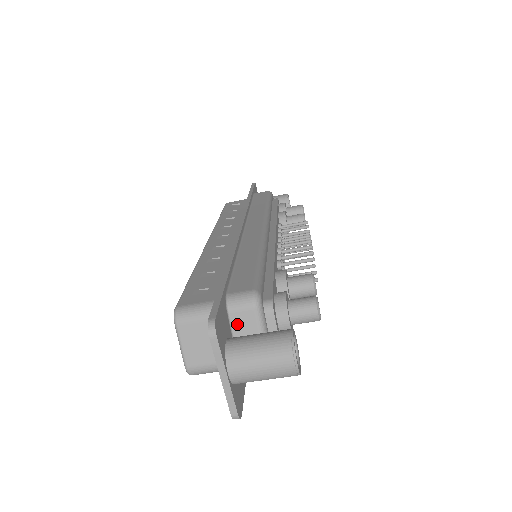
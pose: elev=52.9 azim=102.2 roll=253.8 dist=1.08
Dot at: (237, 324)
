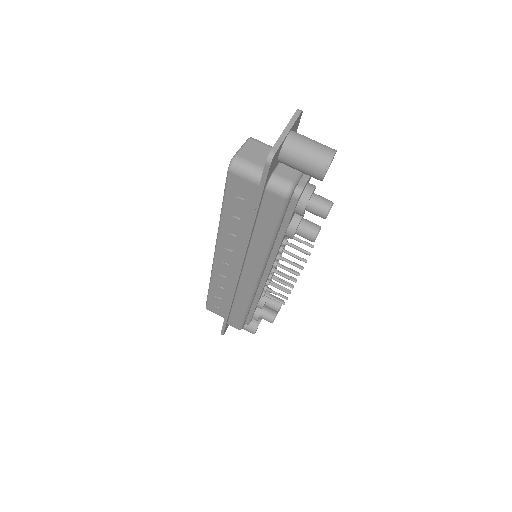
Dot at: occluded
